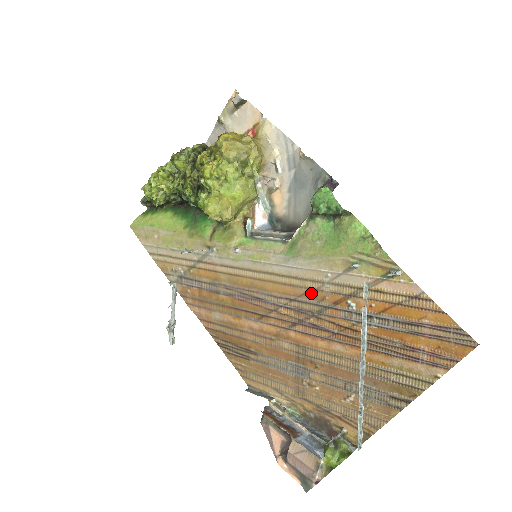
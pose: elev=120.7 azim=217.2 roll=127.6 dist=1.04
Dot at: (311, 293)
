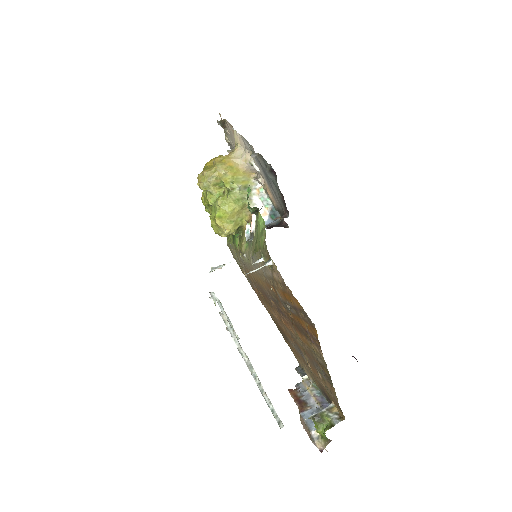
Dot at: (268, 286)
